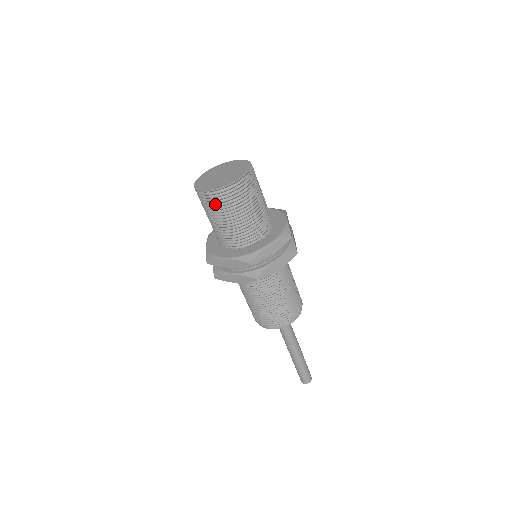
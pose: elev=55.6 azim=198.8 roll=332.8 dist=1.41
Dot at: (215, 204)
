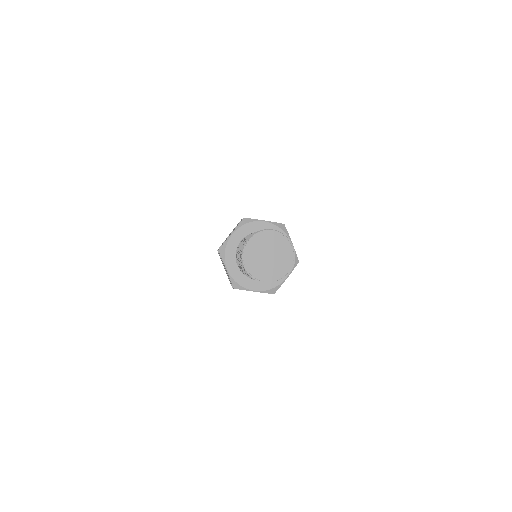
Dot at: occluded
